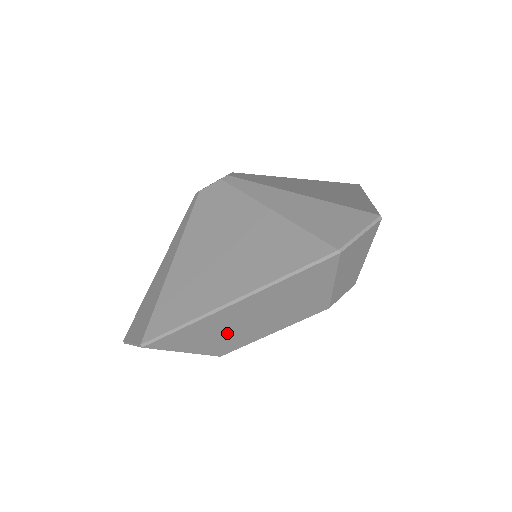
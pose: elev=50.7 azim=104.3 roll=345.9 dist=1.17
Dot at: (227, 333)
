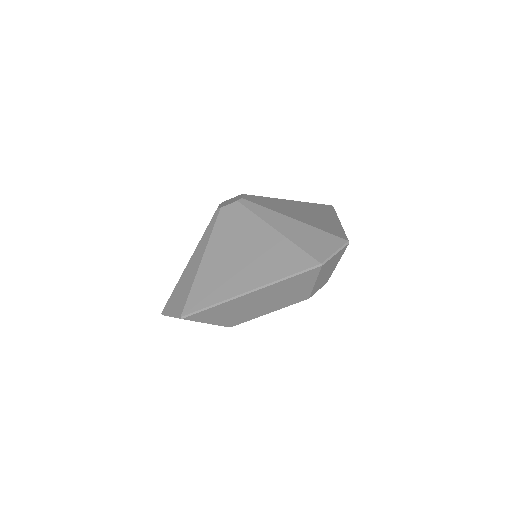
Dot at: (239, 312)
